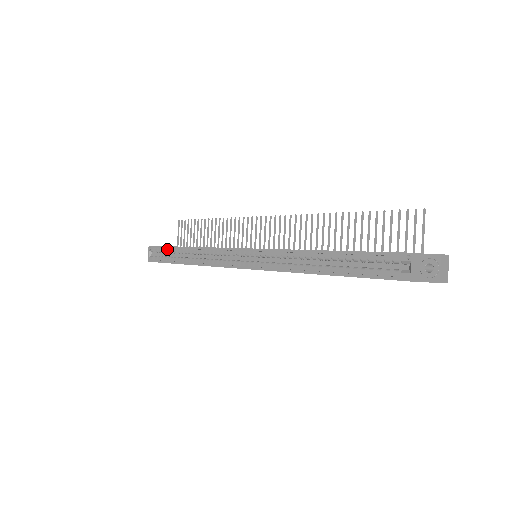
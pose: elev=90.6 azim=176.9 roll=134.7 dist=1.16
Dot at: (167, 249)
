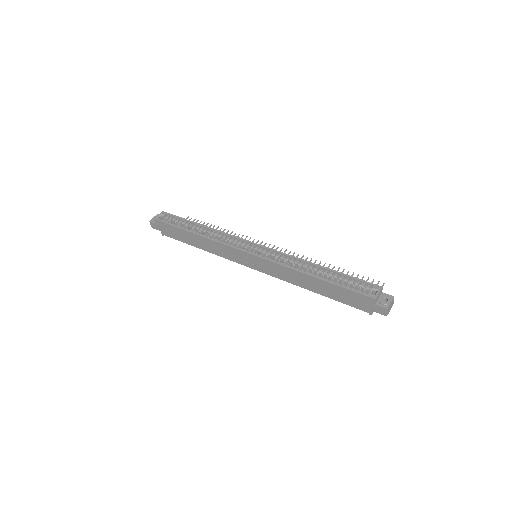
Dot at: (179, 220)
